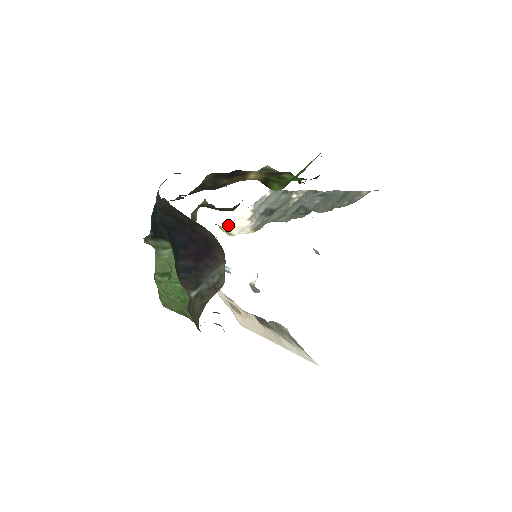
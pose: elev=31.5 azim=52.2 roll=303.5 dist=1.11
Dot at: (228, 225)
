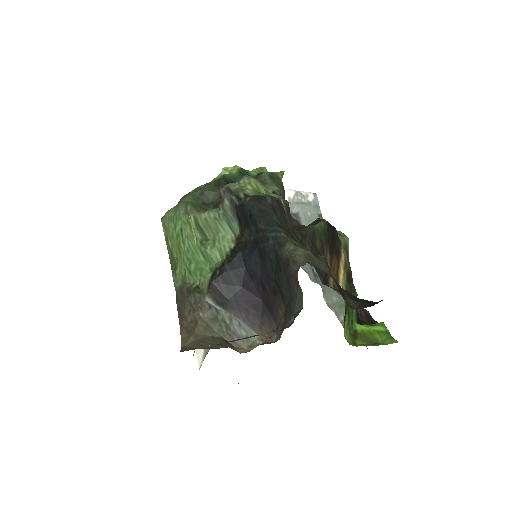
Dot at: occluded
